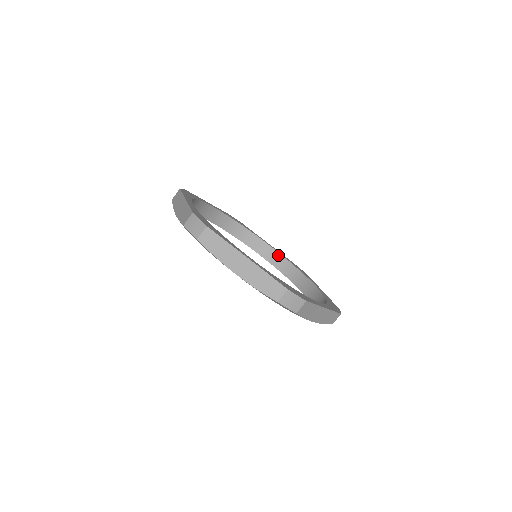
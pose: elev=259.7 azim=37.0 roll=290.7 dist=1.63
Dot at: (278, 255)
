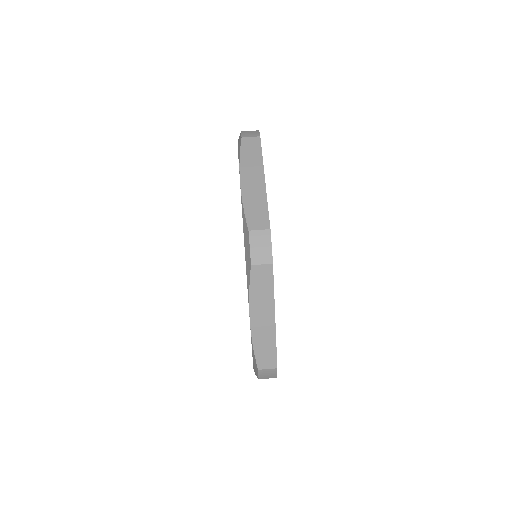
Dot at: occluded
